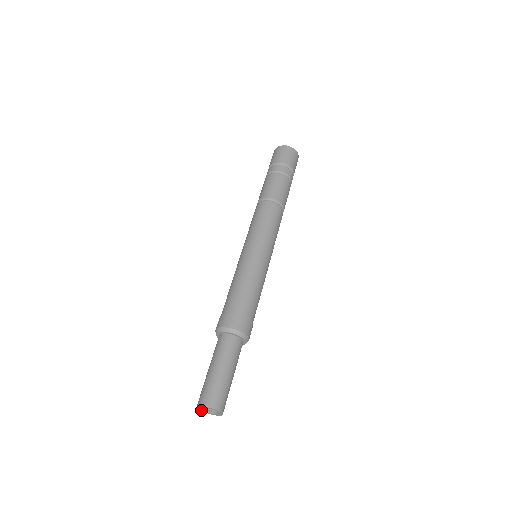
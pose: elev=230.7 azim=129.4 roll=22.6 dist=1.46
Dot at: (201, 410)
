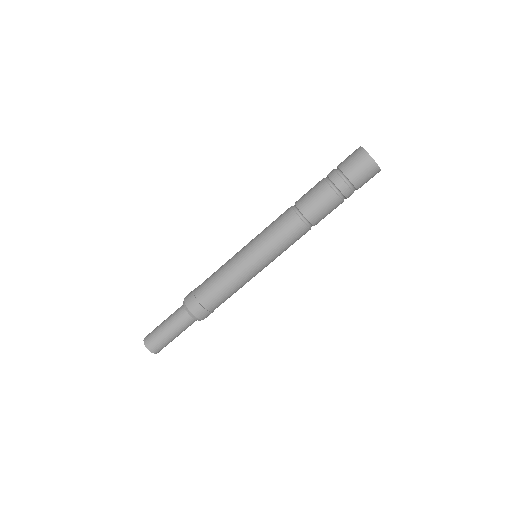
Dot at: occluded
